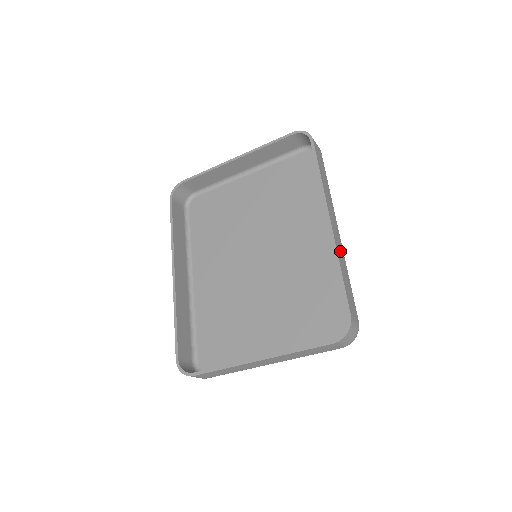
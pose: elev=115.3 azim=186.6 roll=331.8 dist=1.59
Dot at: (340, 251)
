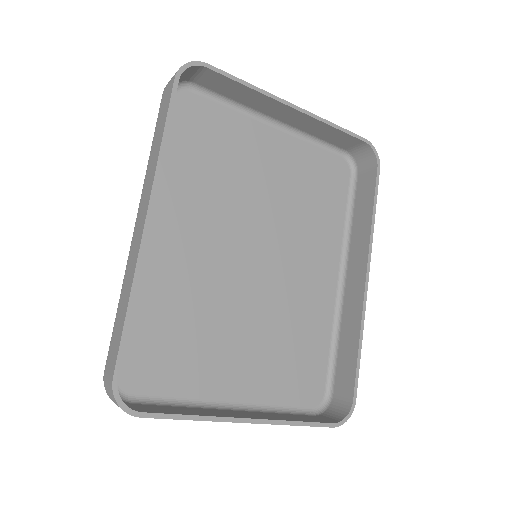
Dot at: (354, 315)
